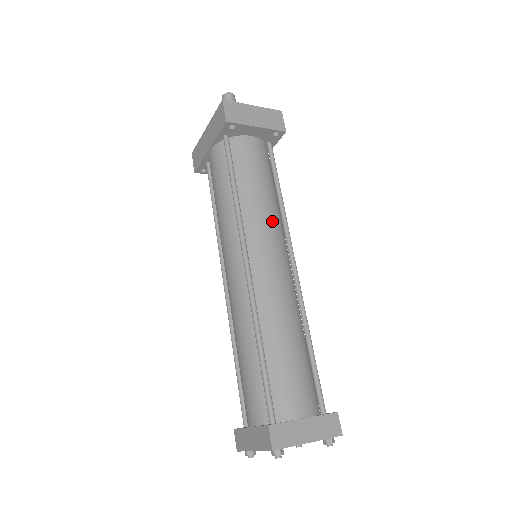
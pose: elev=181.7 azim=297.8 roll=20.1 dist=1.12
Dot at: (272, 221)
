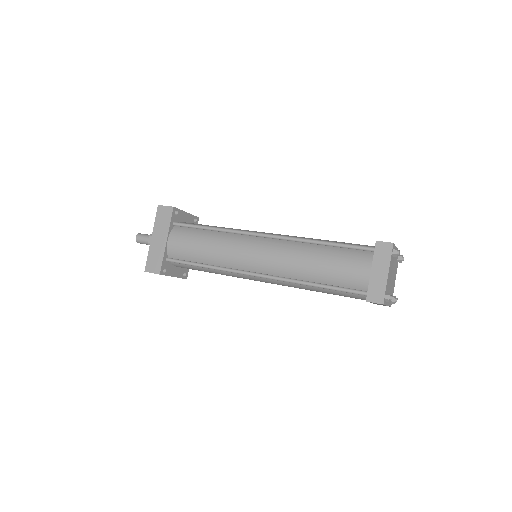
Dot at: occluded
